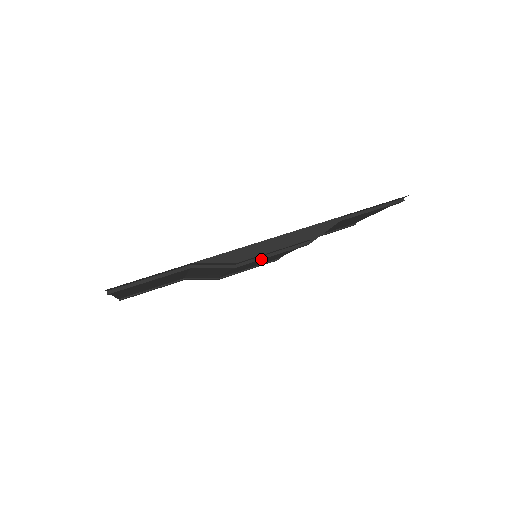
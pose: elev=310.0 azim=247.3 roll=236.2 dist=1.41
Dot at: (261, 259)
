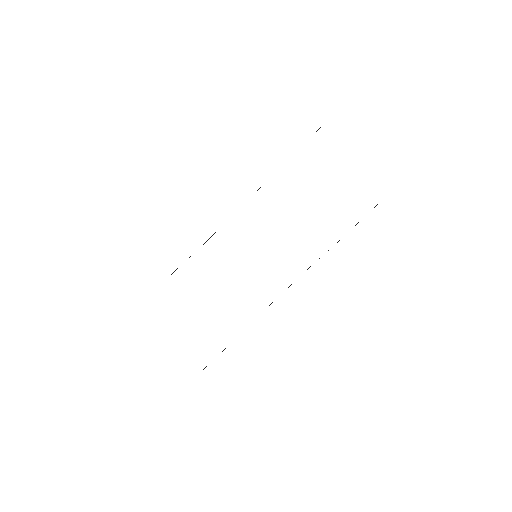
Dot at: occluded
